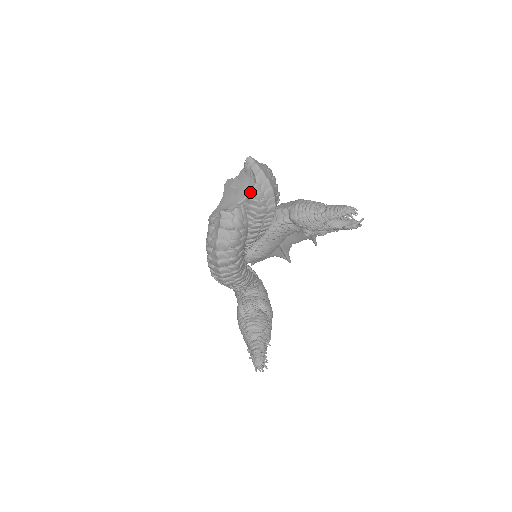
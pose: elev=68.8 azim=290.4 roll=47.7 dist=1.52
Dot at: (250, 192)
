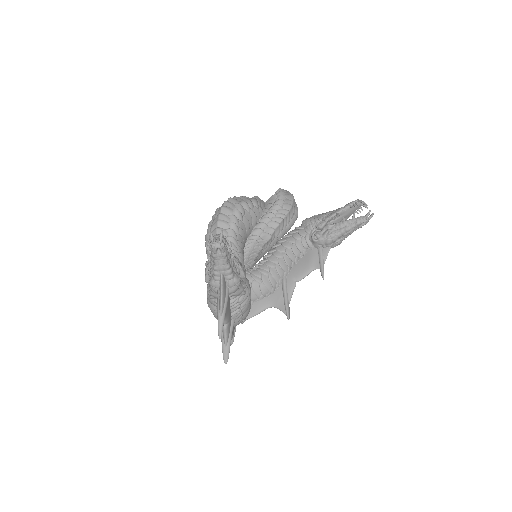
Dot at: occluded
